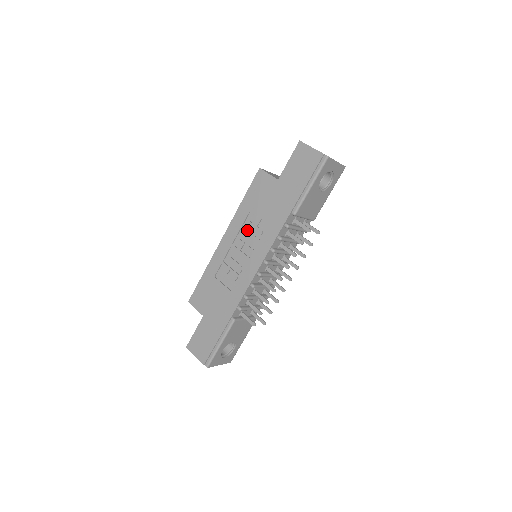
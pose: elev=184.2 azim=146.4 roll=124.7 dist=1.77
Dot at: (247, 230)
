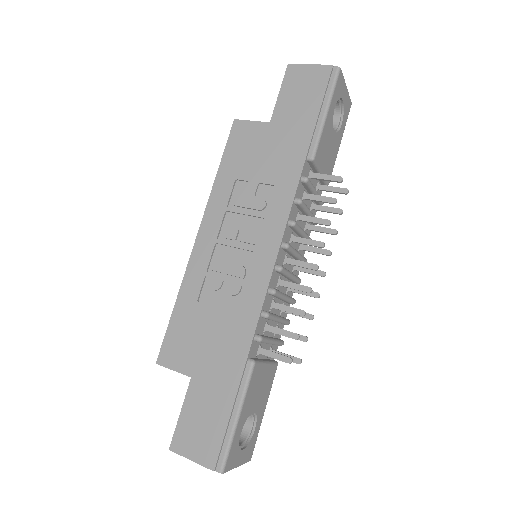
Dot at: (238, 209)
